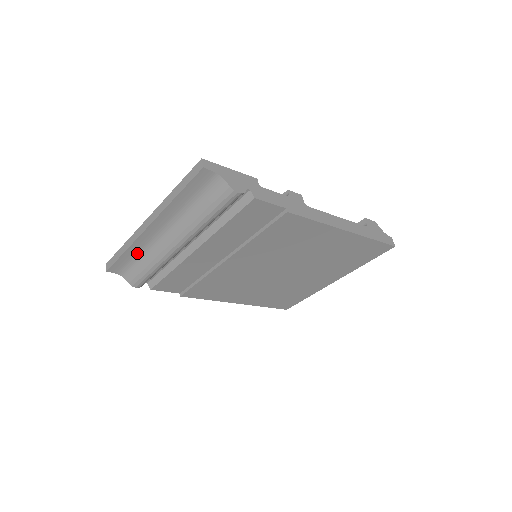
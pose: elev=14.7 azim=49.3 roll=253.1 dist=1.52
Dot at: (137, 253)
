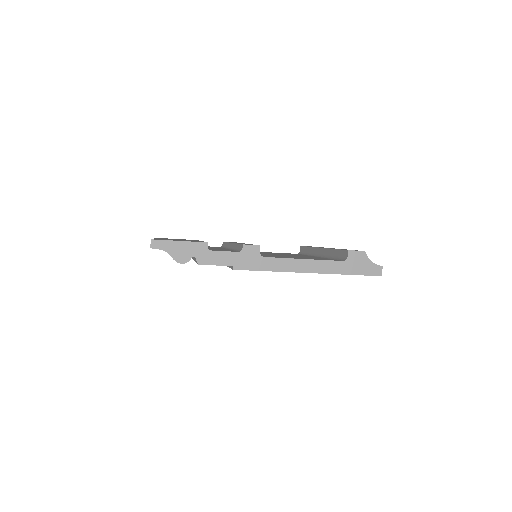
Dot at: occluded
